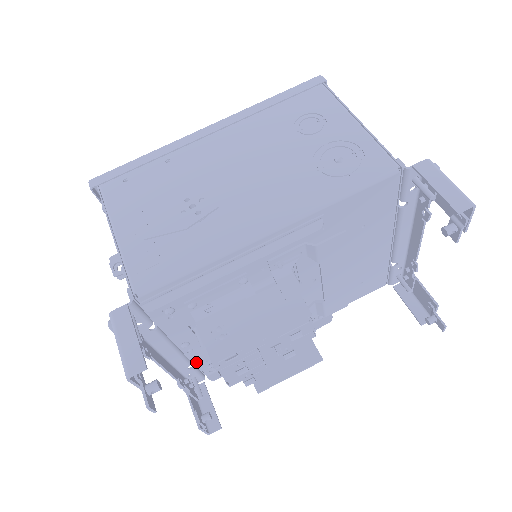
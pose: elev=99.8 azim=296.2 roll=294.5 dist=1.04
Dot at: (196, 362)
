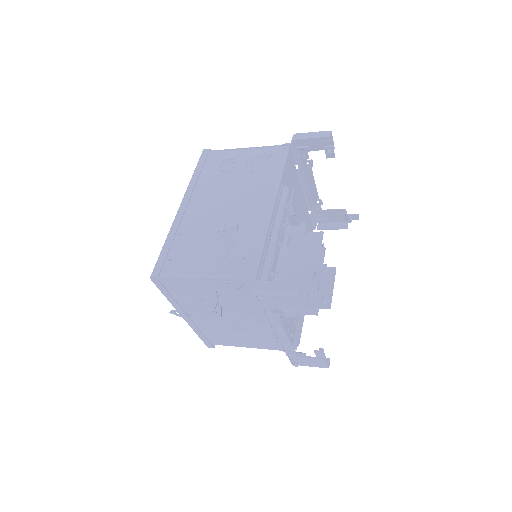
Dot at: occluded
